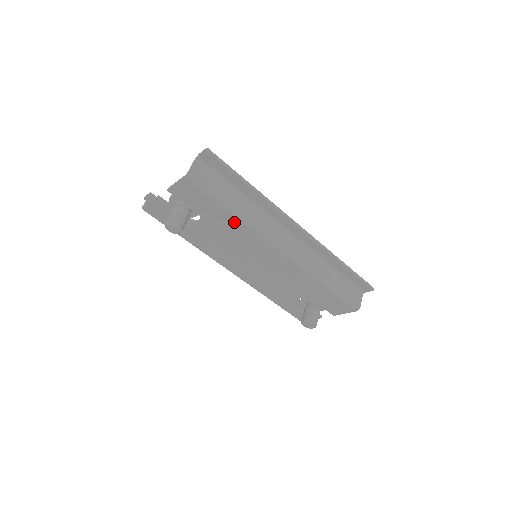
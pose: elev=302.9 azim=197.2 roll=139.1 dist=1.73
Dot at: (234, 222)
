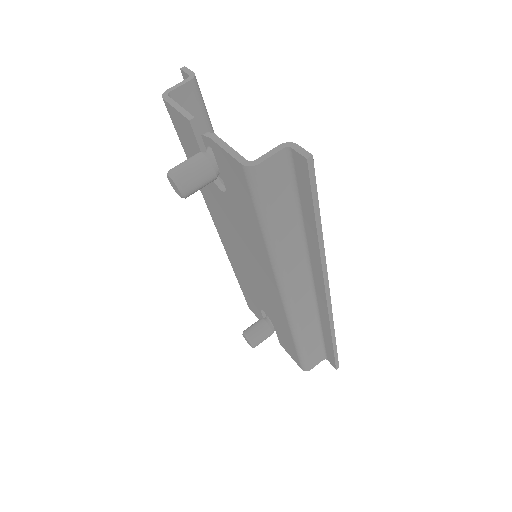
Dot at: (260, 241)
